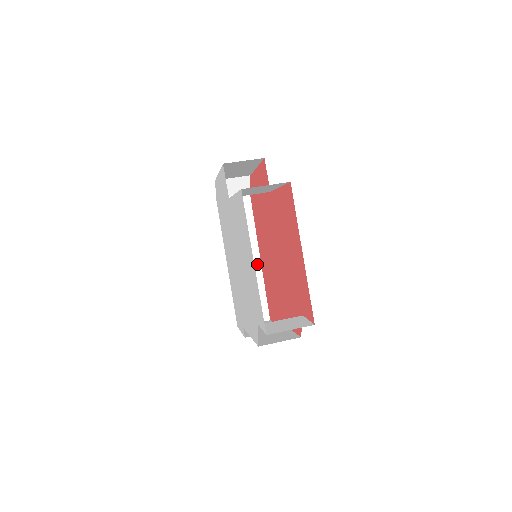
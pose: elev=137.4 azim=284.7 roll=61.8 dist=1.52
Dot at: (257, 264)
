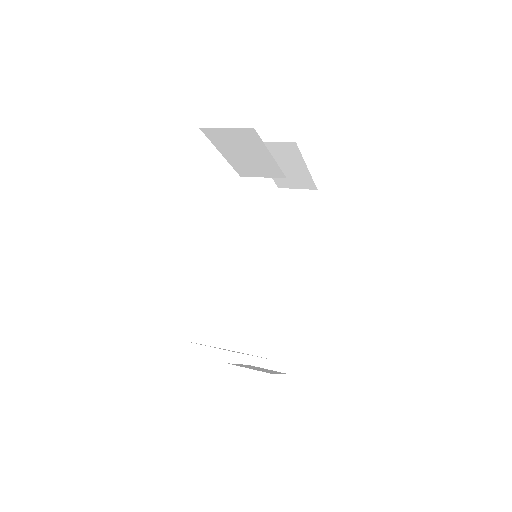
Dot at: (298, 298)
